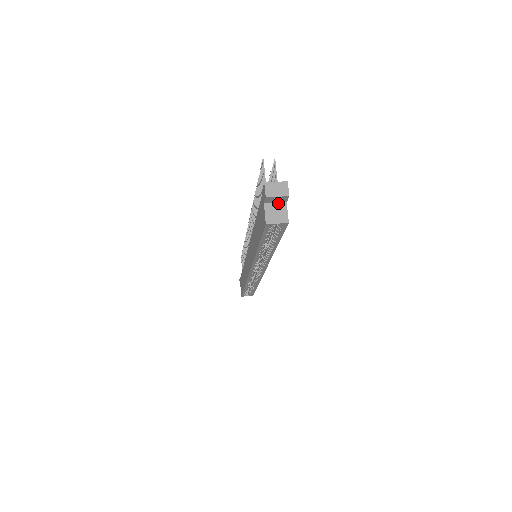
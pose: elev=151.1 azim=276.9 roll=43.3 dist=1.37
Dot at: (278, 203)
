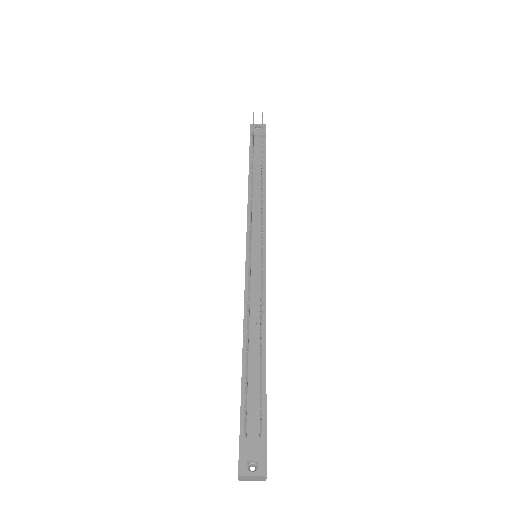
Dot at: occluded
